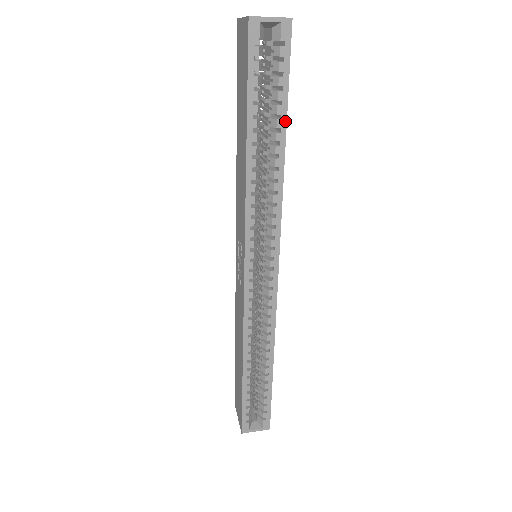
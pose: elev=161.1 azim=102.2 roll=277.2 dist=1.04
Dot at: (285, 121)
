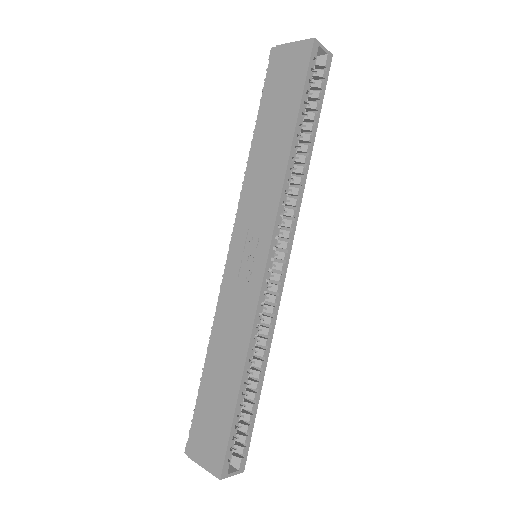
Dot at: (316, 128)
